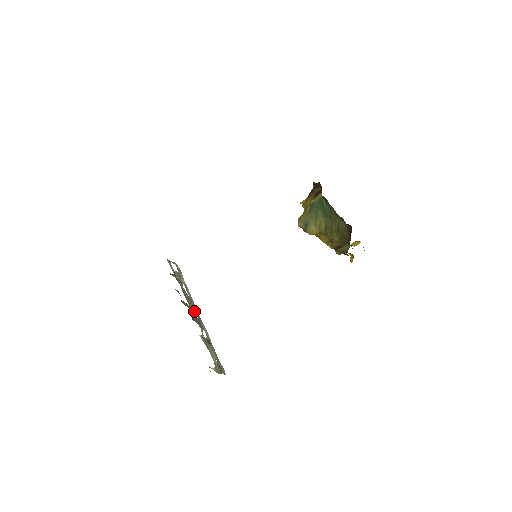
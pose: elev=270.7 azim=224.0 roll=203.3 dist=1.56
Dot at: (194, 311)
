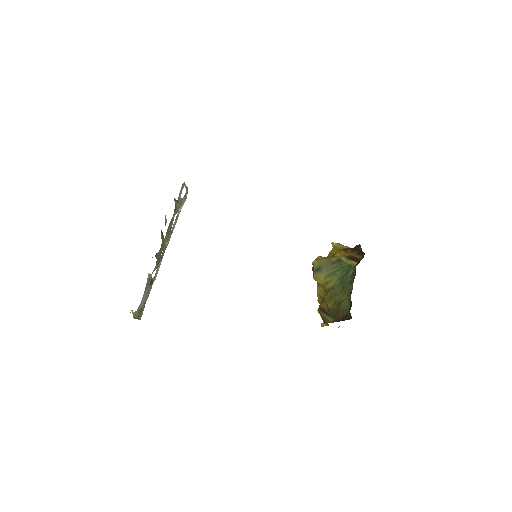
Dot at: (164, 246)
